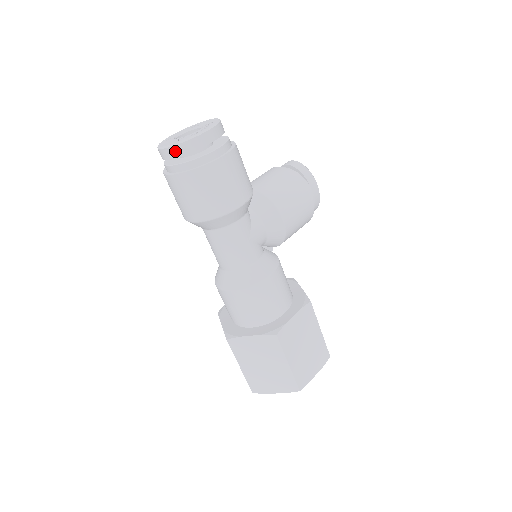
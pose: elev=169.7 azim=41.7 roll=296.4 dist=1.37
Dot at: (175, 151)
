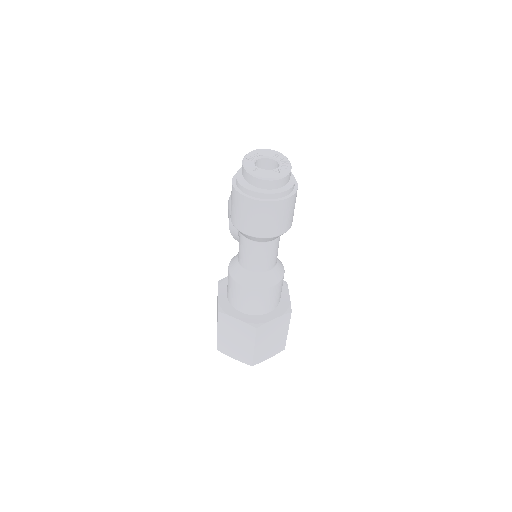
Dot at: (281, 182)
